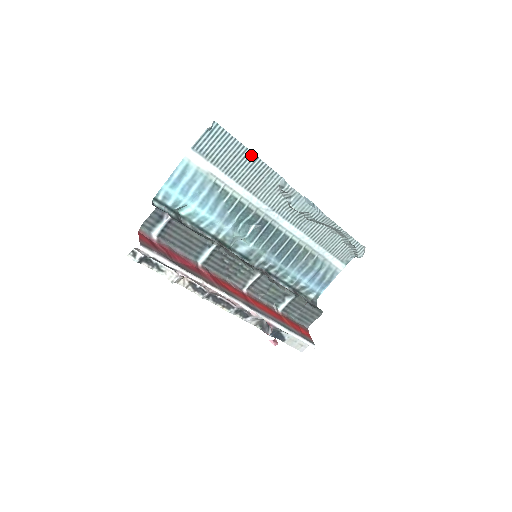
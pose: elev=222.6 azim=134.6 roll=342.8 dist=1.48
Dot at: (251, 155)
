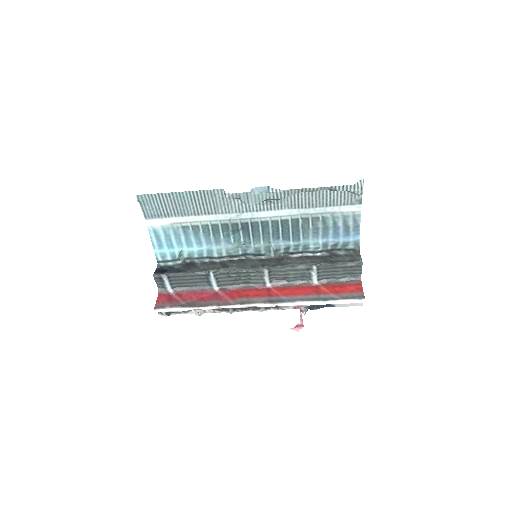
Dot at: (183, 194)
